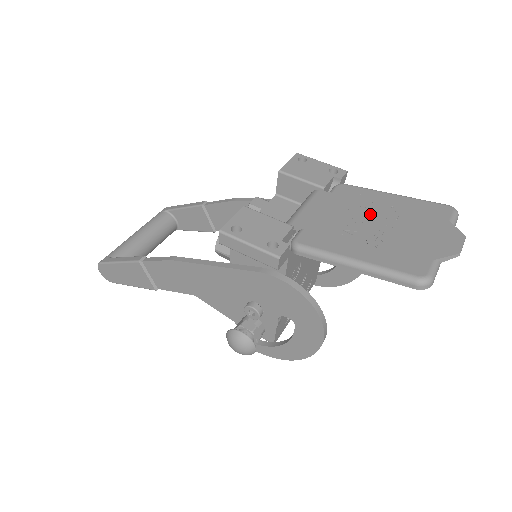
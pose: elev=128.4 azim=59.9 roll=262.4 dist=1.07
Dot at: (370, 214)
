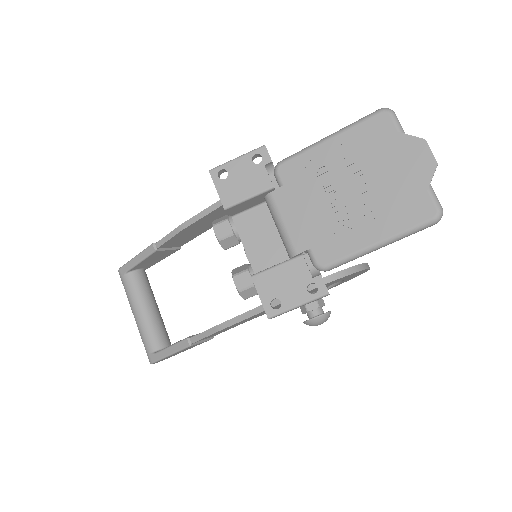
Dot at: (337, 183)
